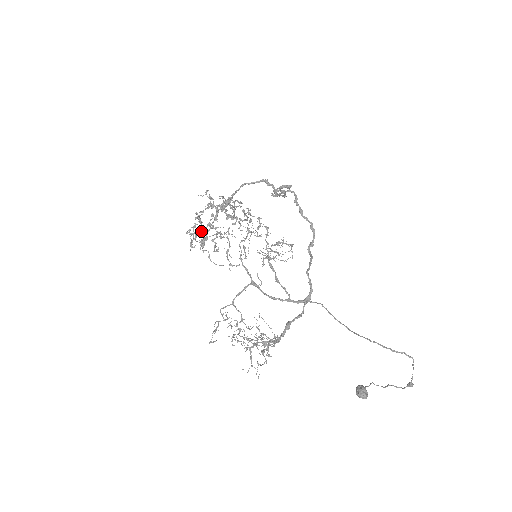
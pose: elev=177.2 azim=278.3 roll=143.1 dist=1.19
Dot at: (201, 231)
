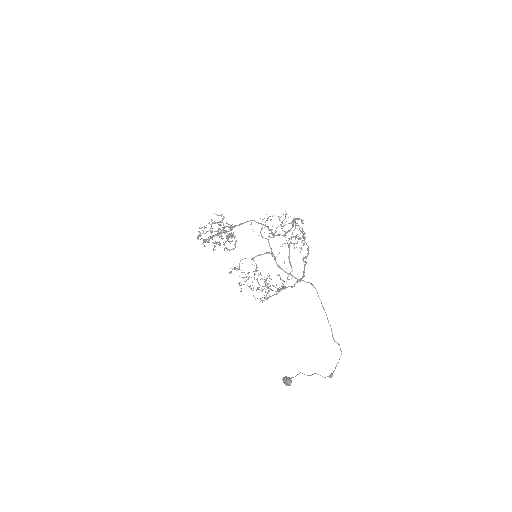
Dot at: (212, 231)
